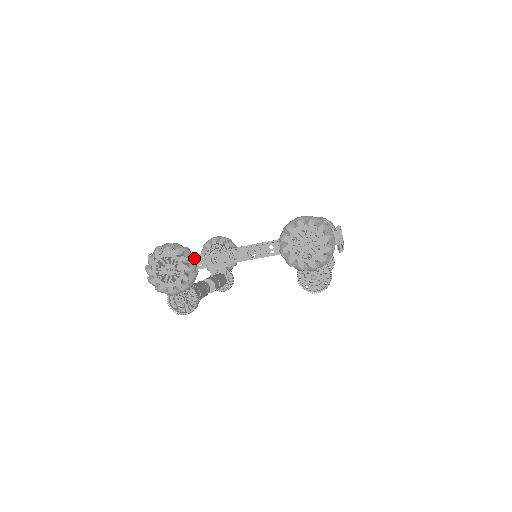
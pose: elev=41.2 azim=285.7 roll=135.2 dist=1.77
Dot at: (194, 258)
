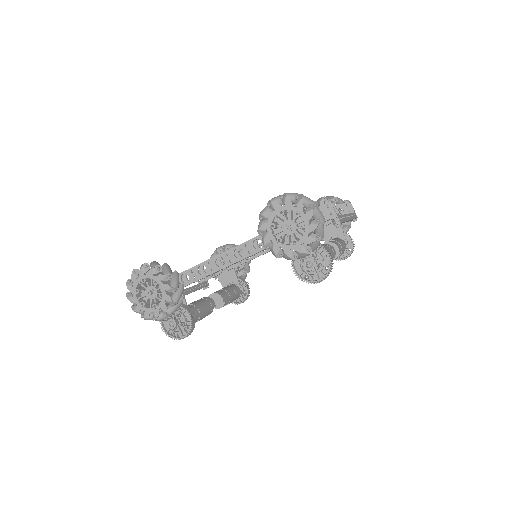
Dot at: (175, 274)
